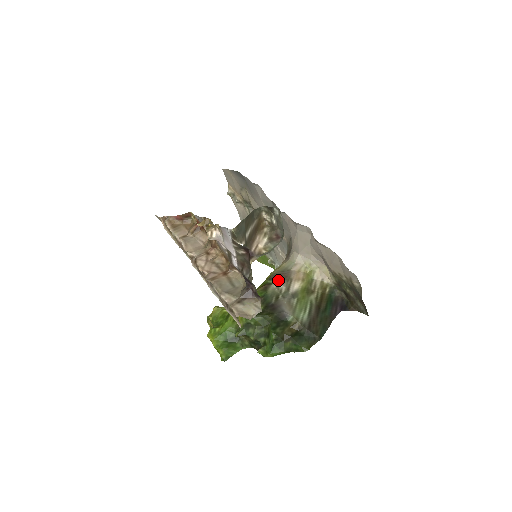
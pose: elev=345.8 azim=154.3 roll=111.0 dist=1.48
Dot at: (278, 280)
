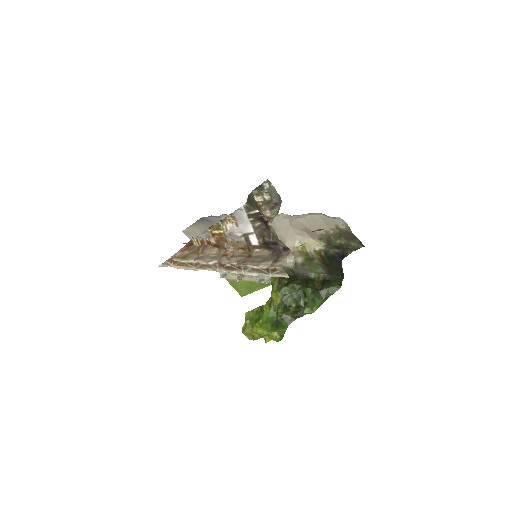
Dot at: occluded
